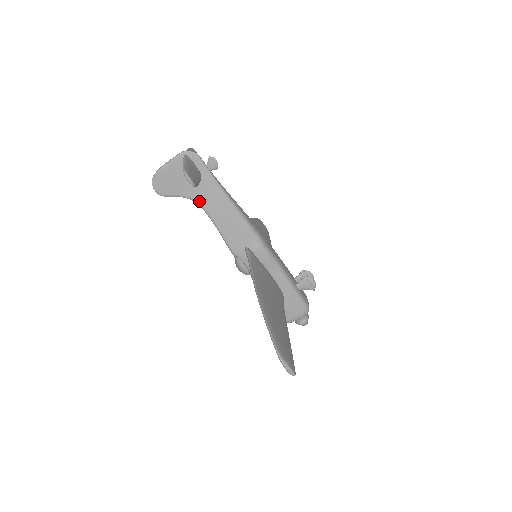
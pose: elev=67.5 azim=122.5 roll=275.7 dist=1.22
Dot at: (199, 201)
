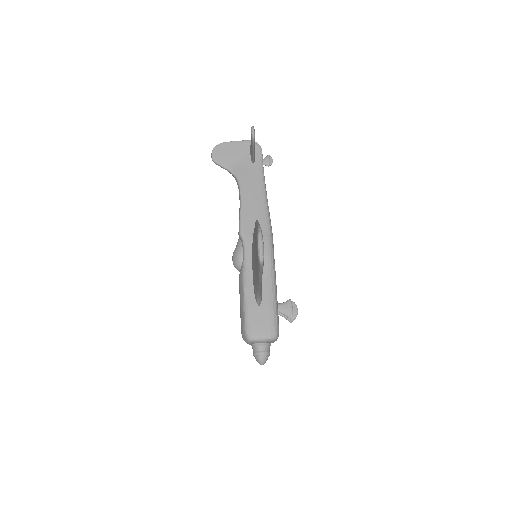
Dot at: (240, 178)
